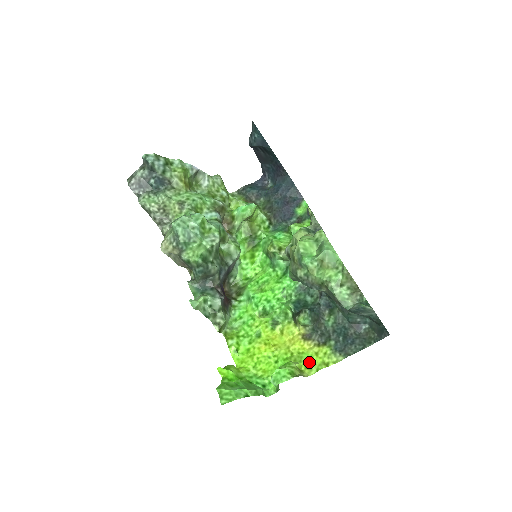
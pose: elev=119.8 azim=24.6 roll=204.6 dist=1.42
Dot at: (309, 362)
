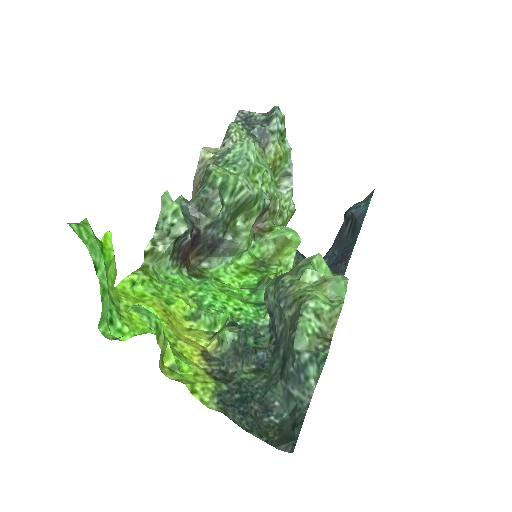
Dot at: (180, 367)
